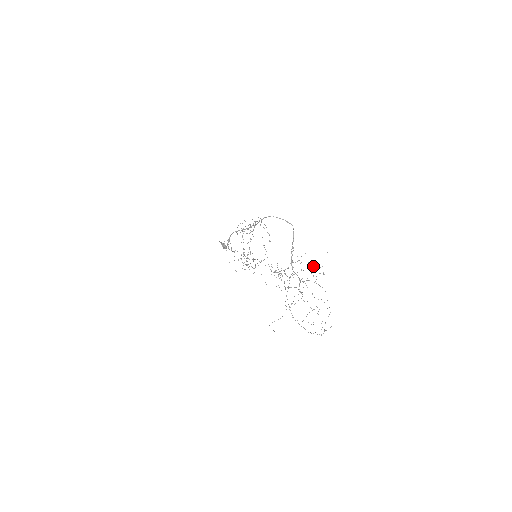
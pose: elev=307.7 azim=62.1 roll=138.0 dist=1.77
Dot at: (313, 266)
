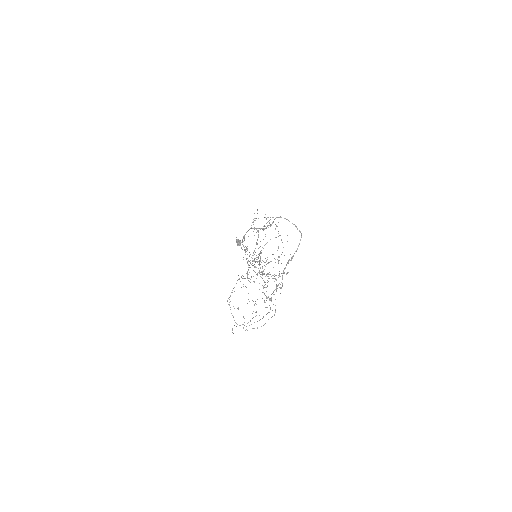
Dot at: (279, 260)
